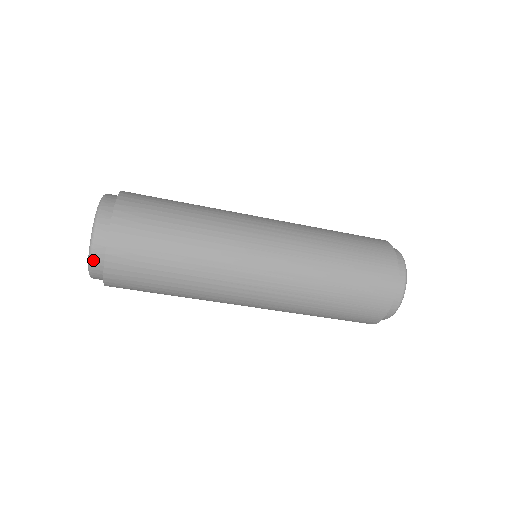
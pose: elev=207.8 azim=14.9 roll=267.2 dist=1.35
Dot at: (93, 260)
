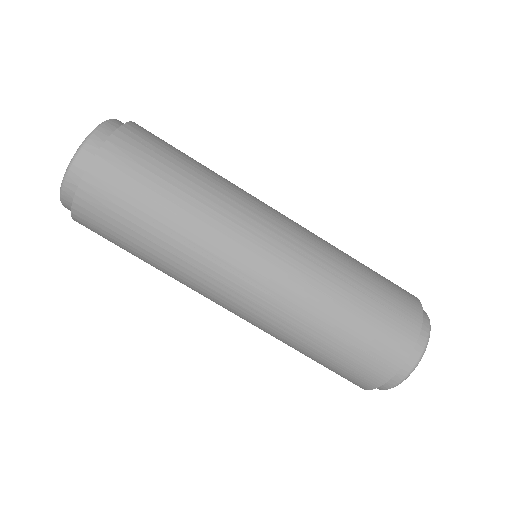
Dot at: (65, 188)
